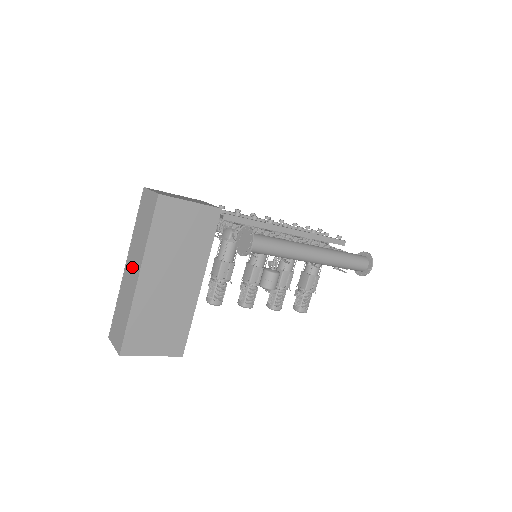
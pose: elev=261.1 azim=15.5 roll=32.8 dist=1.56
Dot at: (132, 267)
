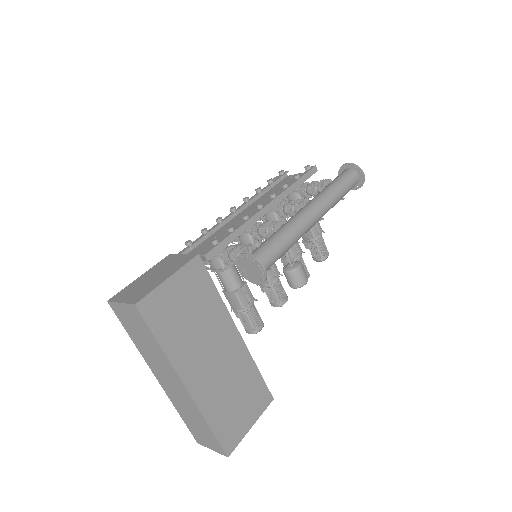
Dot at: (168, 380)
